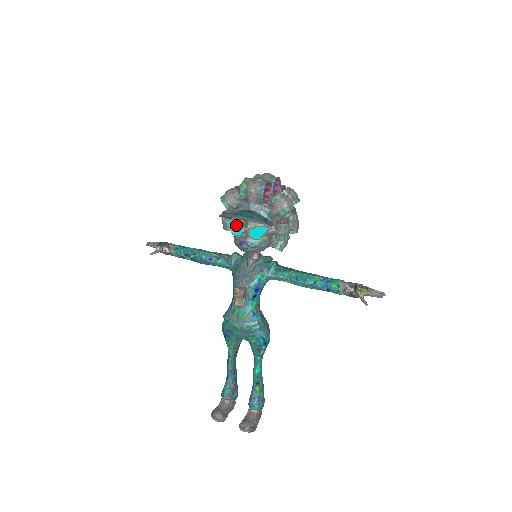
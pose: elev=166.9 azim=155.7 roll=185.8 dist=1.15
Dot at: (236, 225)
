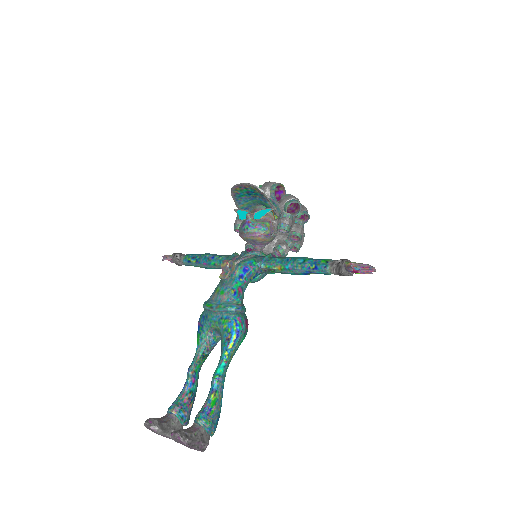
Dot at: (244, 212)
